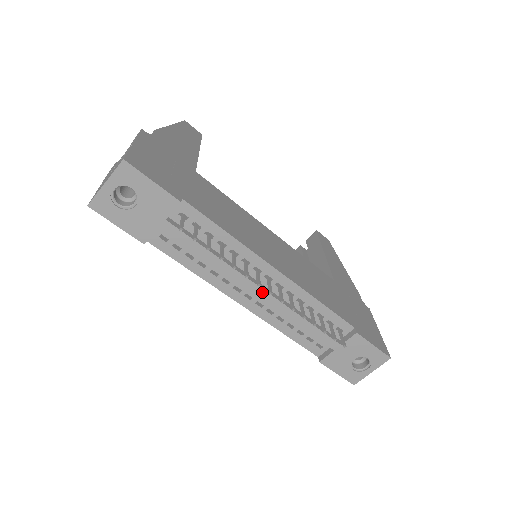
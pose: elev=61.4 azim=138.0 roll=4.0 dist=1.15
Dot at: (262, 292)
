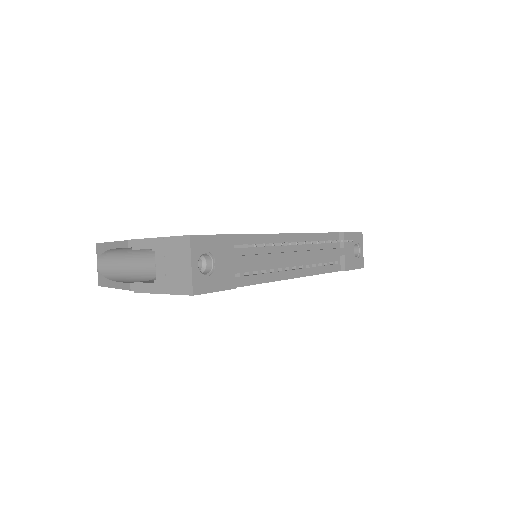
Dot at: (300, 254)
